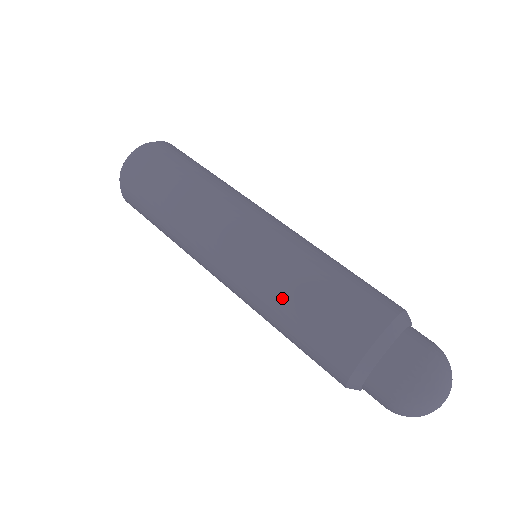
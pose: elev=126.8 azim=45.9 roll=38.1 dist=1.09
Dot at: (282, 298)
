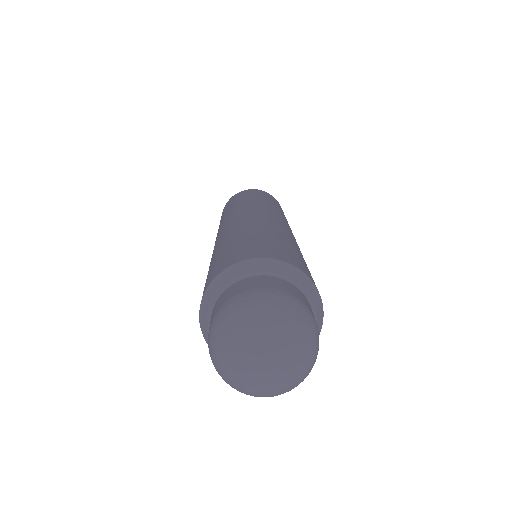
Dot at: (233, 235)
